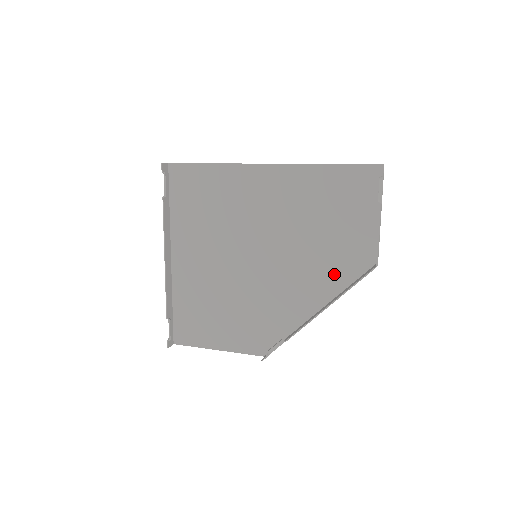
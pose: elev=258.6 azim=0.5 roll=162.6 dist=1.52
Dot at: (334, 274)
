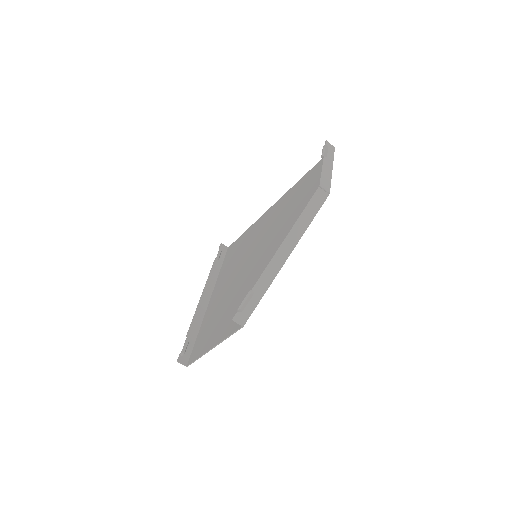
Dot at: occluded
